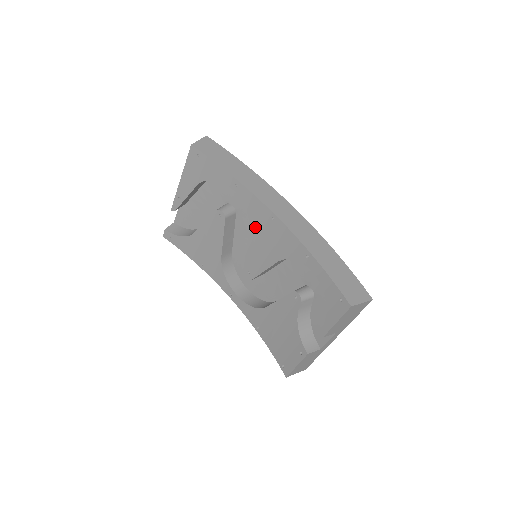
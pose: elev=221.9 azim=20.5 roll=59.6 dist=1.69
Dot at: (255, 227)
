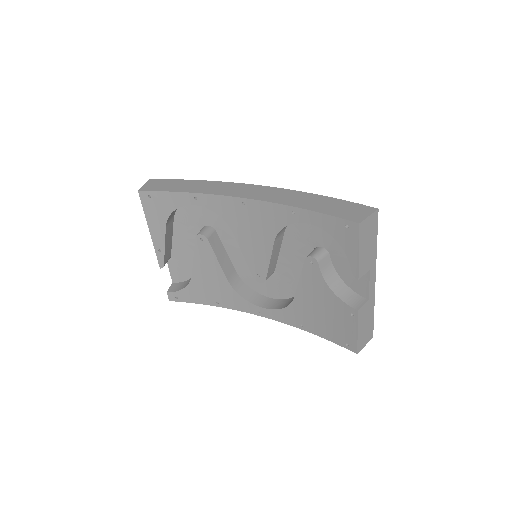
Dot at: (235, 225)
